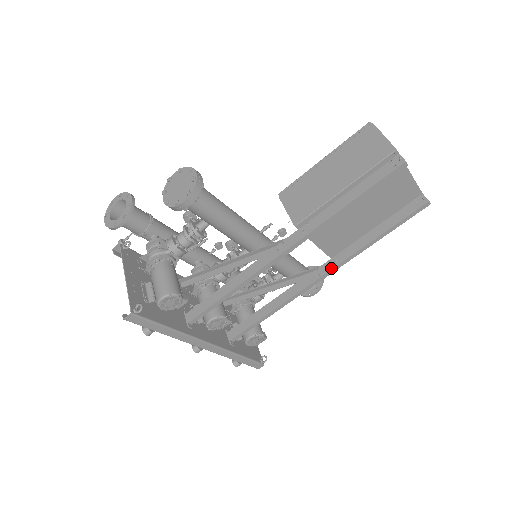
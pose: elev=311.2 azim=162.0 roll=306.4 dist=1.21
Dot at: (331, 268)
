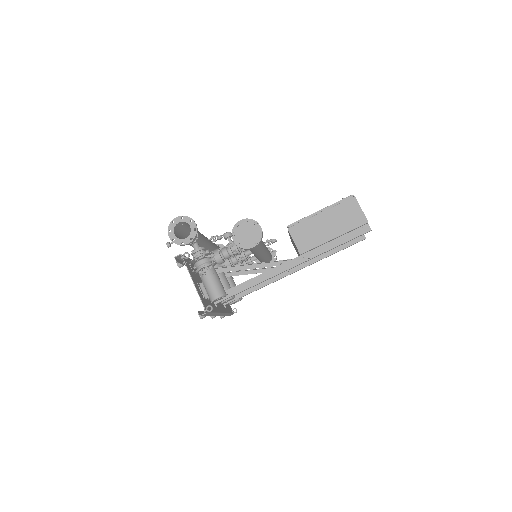
Dot at: (301, 268)
